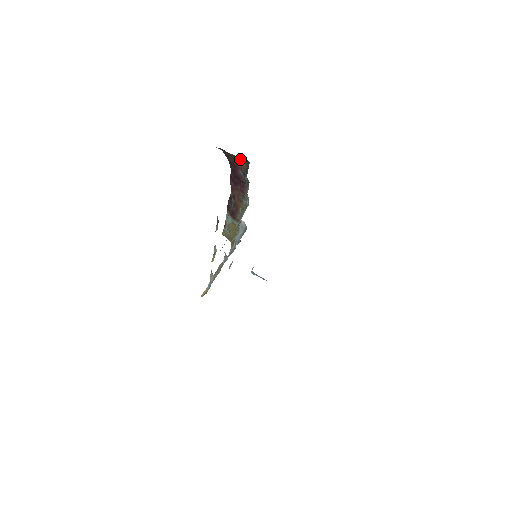
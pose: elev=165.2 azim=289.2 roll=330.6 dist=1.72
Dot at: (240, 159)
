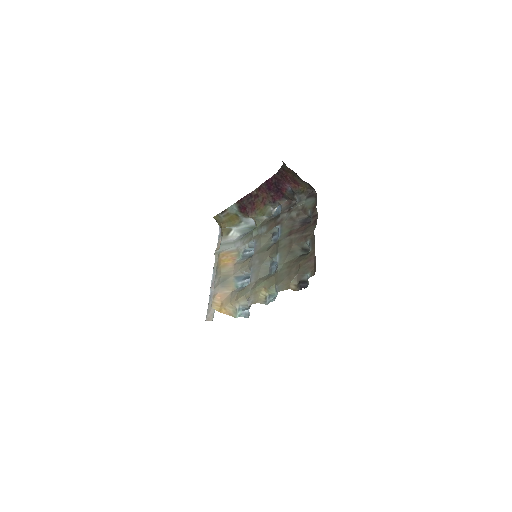
Dot at: (302, 182)
